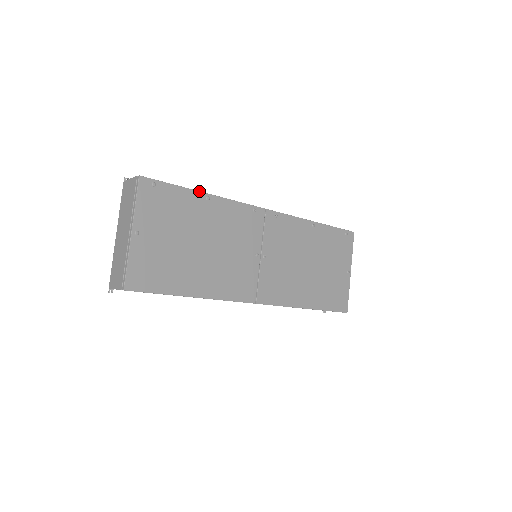
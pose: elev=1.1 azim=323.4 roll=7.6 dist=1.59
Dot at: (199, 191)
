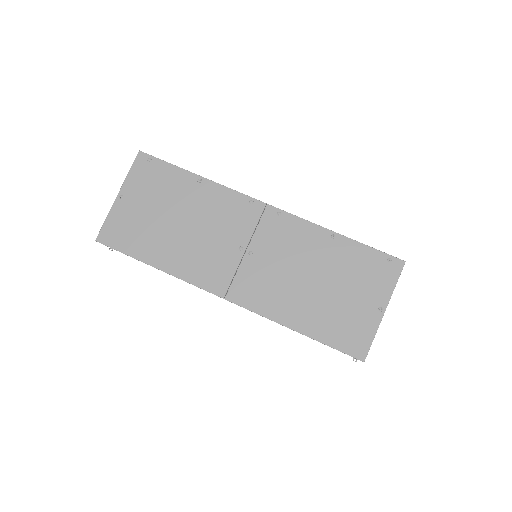
Dot at: occluded
